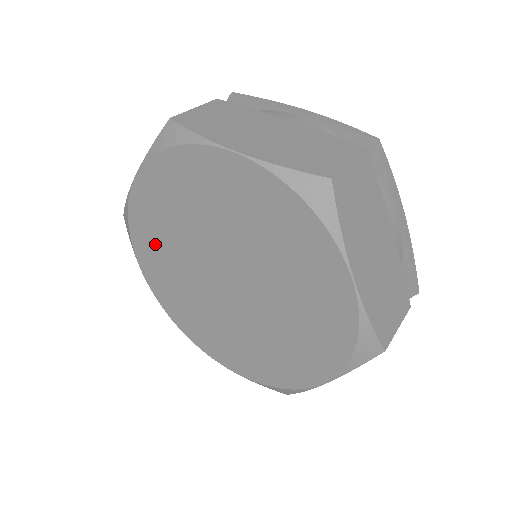
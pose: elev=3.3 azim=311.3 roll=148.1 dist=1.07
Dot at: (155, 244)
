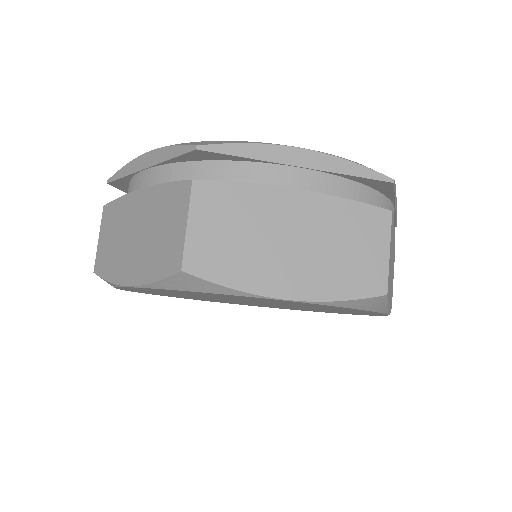
Dot at: occluded
